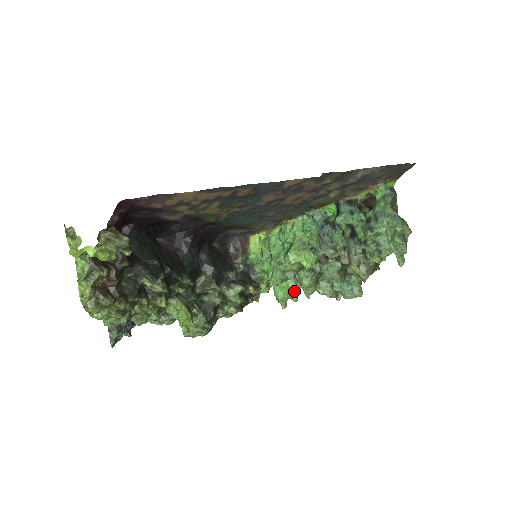
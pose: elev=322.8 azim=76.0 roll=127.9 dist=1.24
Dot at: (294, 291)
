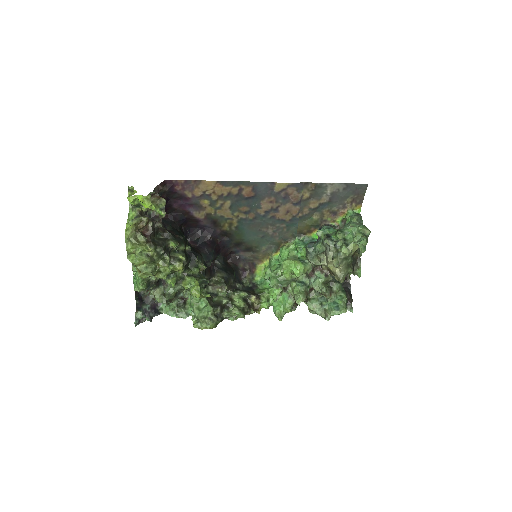
Dot at: (288, 303)
